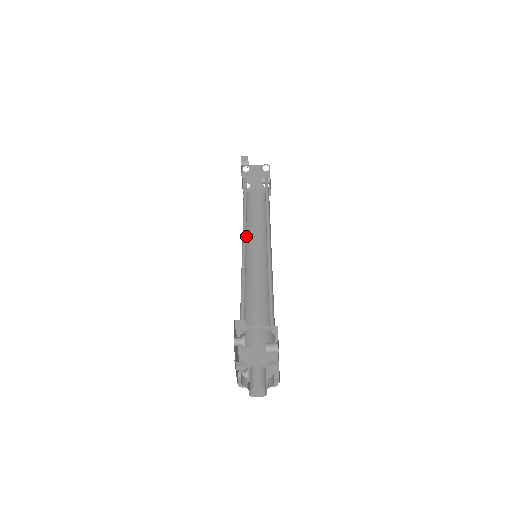
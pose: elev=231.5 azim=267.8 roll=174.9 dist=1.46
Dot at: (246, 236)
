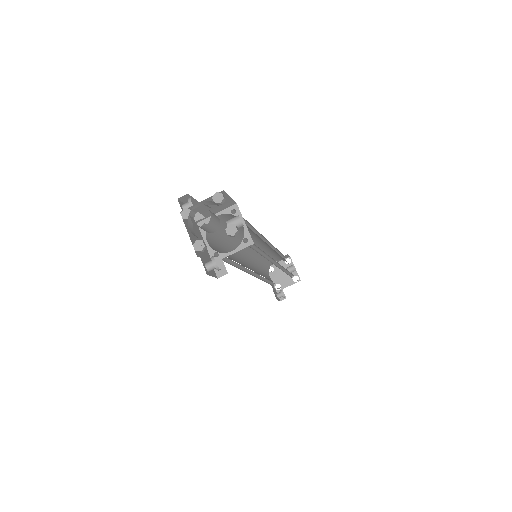
Dot at: (259, 275)
